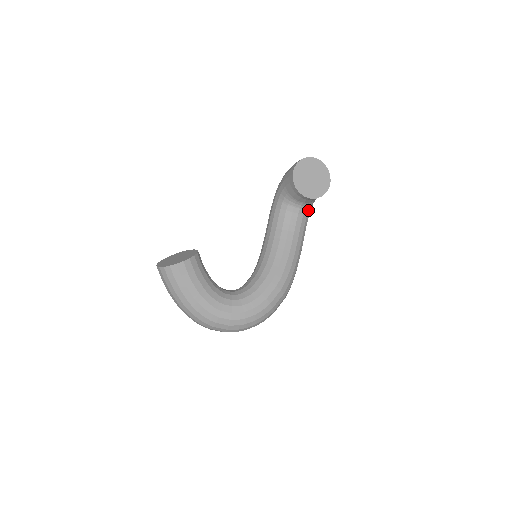
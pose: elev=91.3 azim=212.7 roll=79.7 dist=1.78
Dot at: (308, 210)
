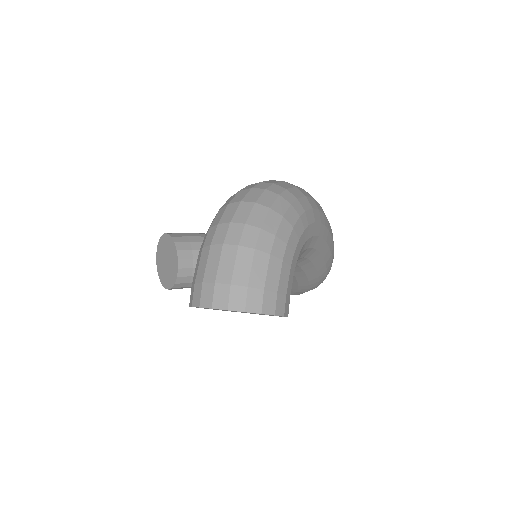
Dot at: occluded
